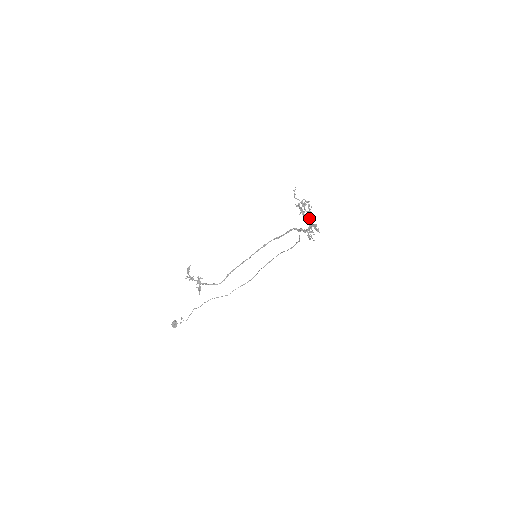
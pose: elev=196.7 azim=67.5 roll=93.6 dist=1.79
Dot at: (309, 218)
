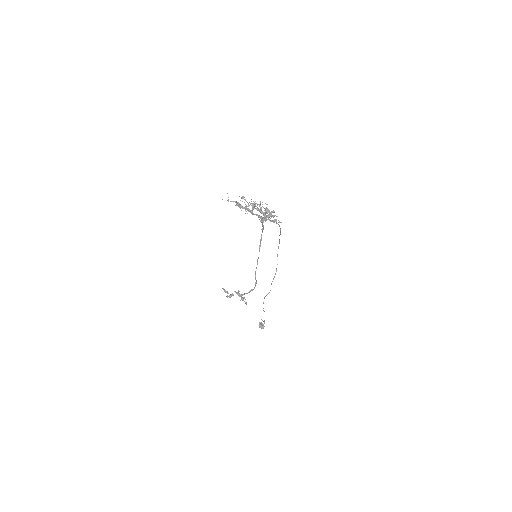
Dot at: (252, 213)
